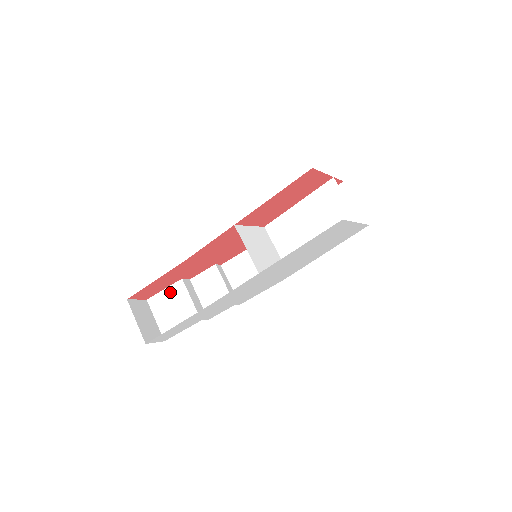
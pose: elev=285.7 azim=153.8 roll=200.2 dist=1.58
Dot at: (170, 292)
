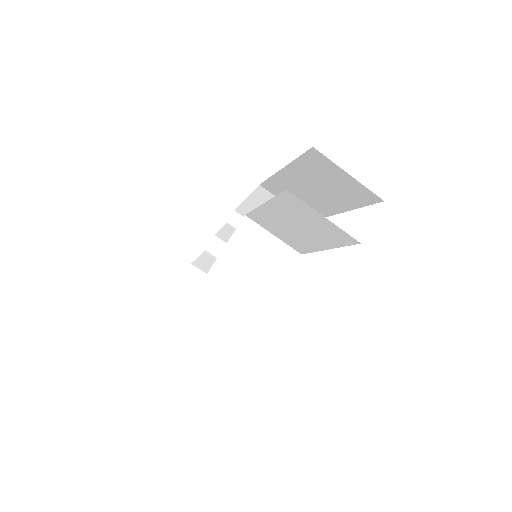
Dot at: (205, 259)
